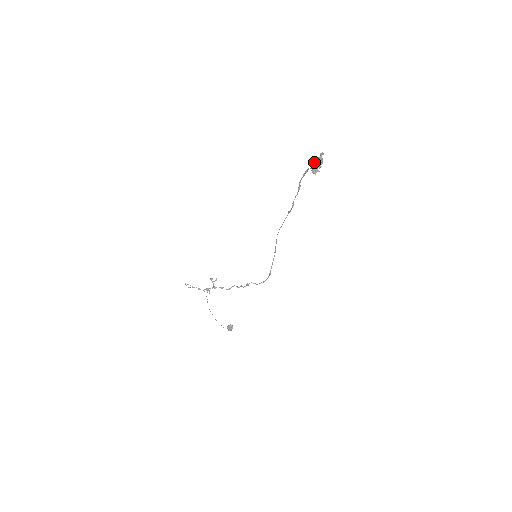
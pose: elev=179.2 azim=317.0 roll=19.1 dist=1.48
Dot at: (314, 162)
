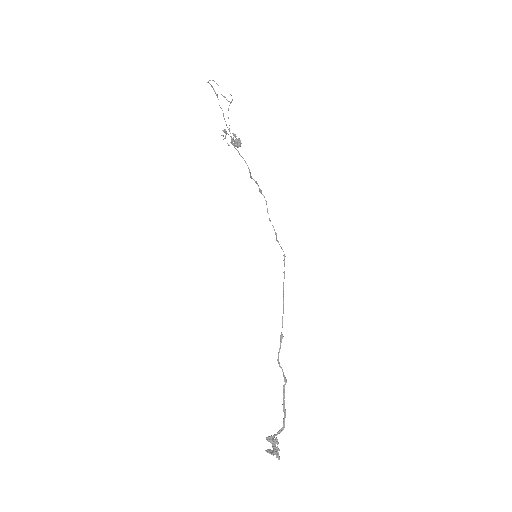
Dot at: (273, 444)
